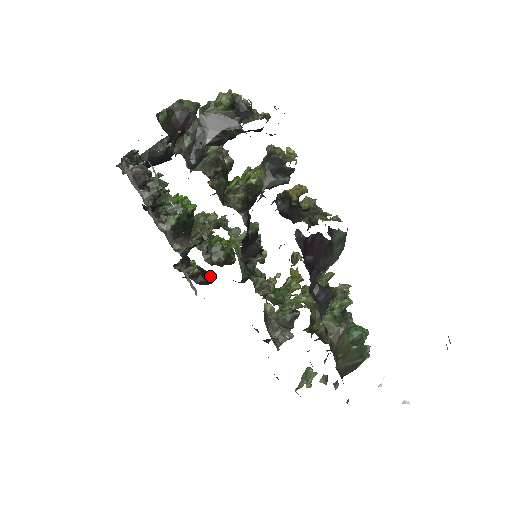
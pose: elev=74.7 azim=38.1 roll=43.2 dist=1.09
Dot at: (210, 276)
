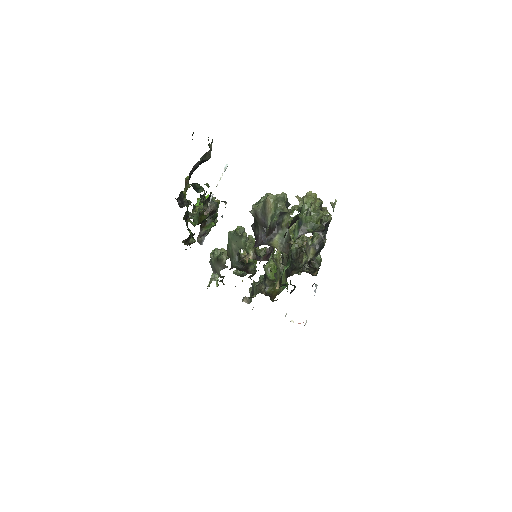
Dot at: occluded
